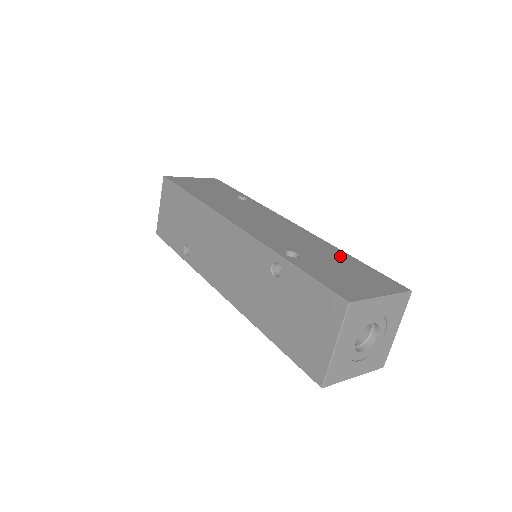
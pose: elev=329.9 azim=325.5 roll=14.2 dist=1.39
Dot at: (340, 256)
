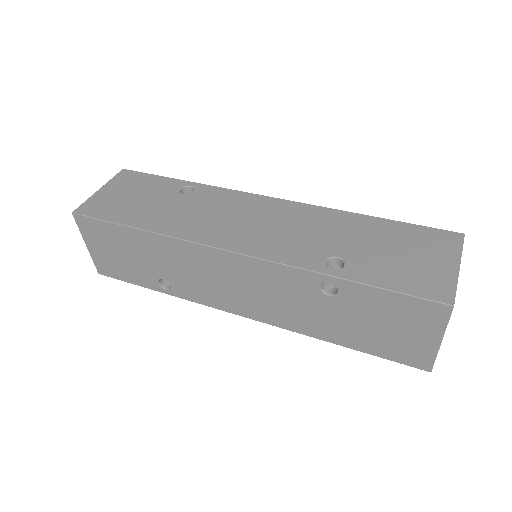
Dot at: (367, 226)
